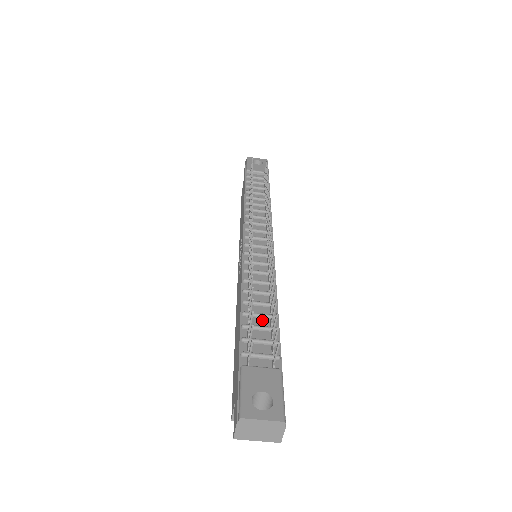
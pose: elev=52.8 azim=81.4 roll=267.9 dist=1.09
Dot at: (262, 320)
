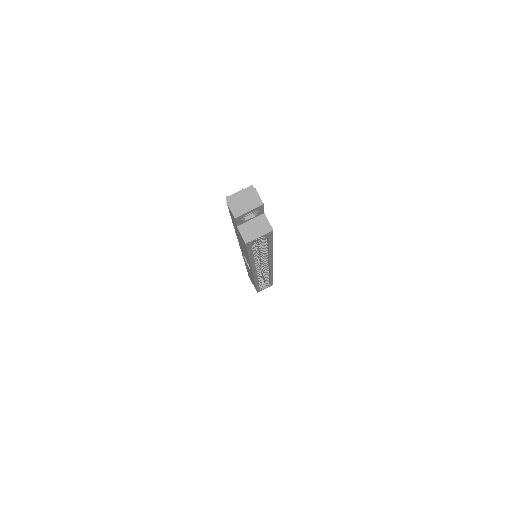
Dot at: occluded
